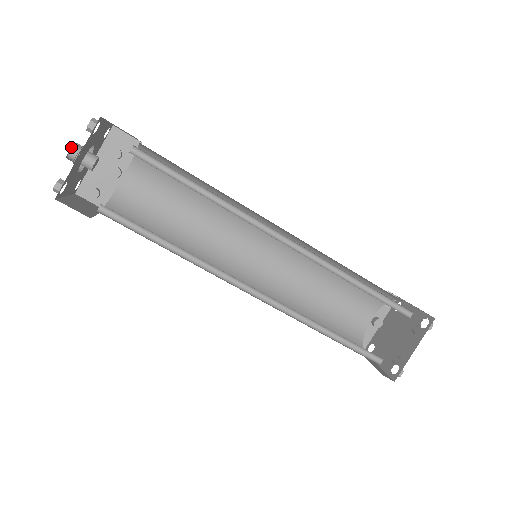
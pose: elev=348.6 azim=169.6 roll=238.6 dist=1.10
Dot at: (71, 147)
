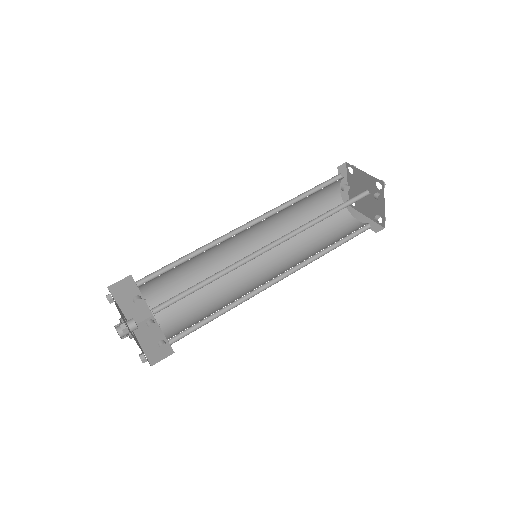
Dot at: occluded
